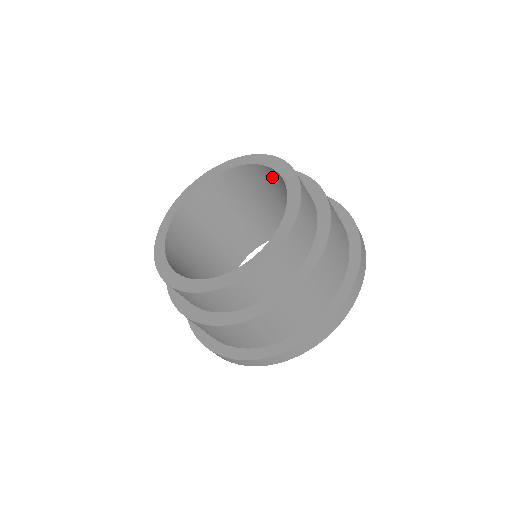
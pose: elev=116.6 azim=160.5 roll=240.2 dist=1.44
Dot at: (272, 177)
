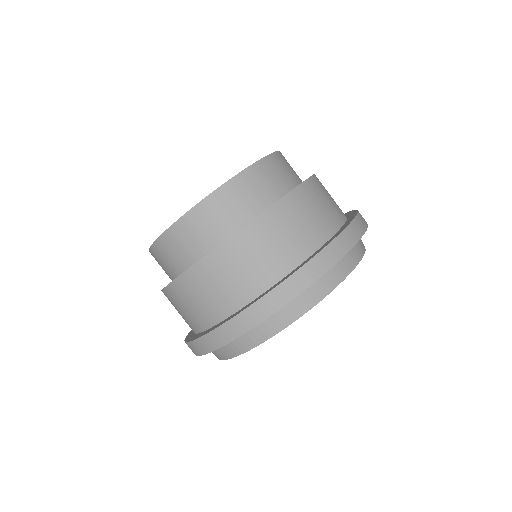
Dot at: occluded
